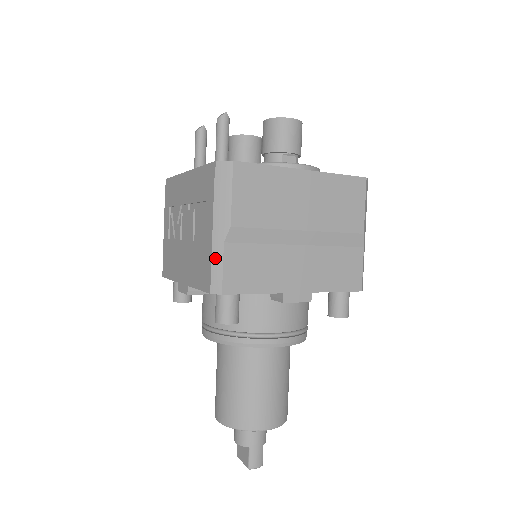
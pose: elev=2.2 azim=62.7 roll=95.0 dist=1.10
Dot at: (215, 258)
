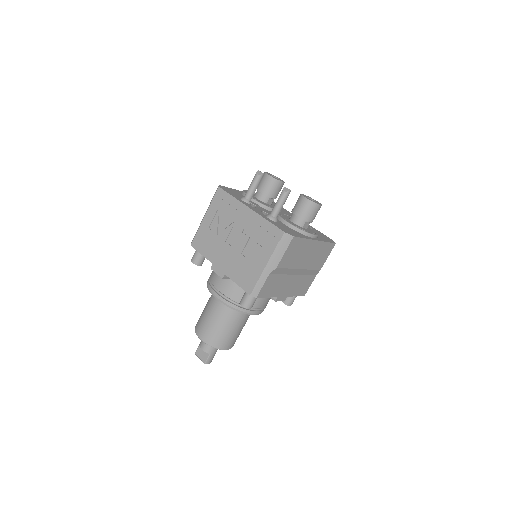
Dot at: (261, 280)
